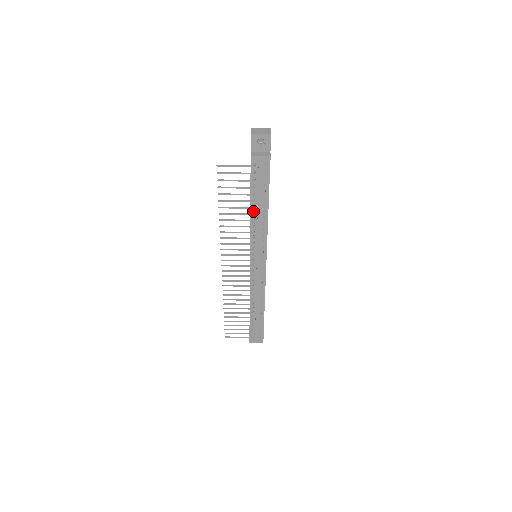
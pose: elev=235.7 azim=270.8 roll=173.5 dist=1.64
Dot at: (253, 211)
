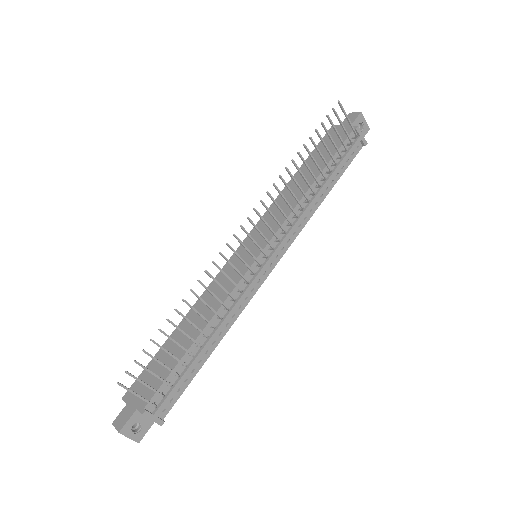
Dot at: (315, 185)
